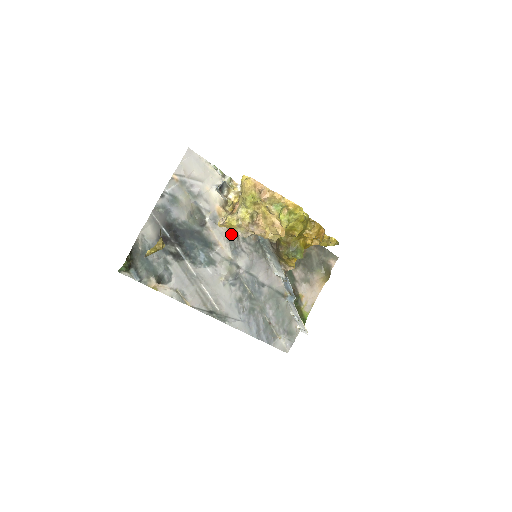
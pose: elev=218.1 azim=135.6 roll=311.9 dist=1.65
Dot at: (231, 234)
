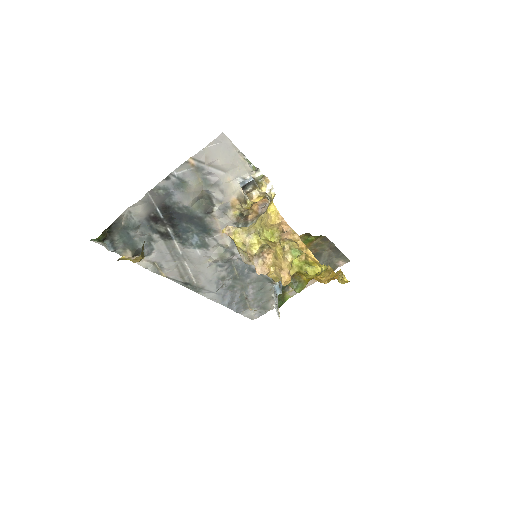
Dot at: (238, 225)
